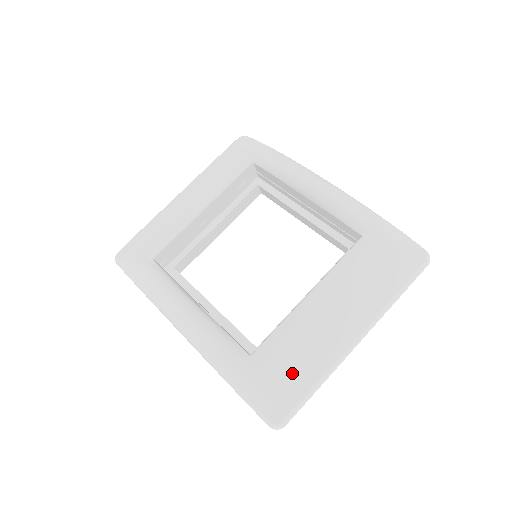
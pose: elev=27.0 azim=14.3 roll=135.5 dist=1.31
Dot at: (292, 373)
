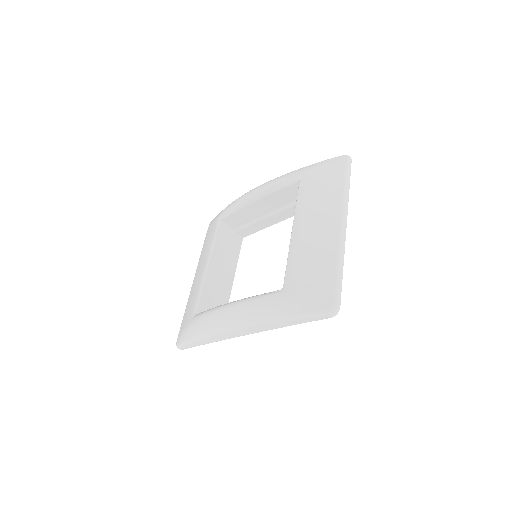
Dot at: (316, 273)
